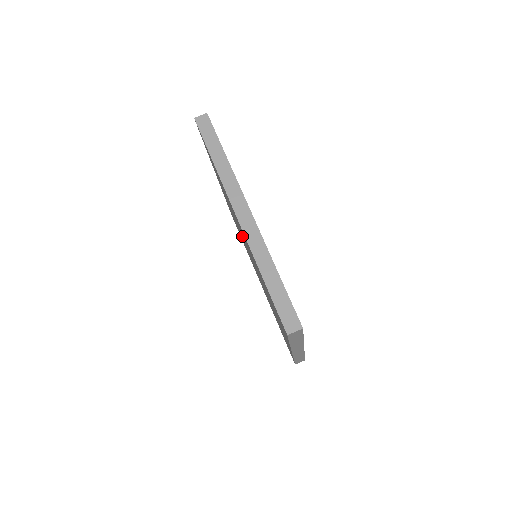
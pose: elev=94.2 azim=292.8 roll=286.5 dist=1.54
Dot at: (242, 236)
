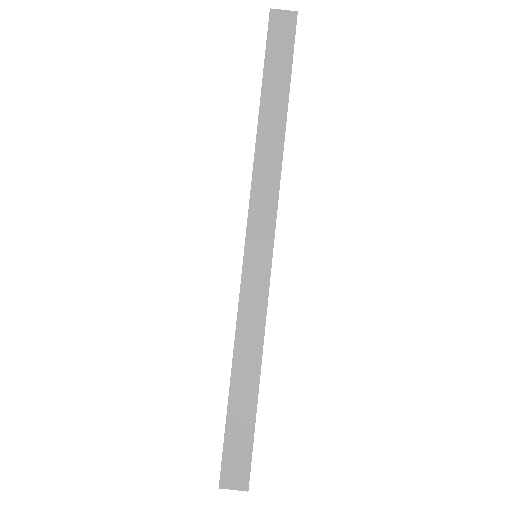
Dot at: occluded
